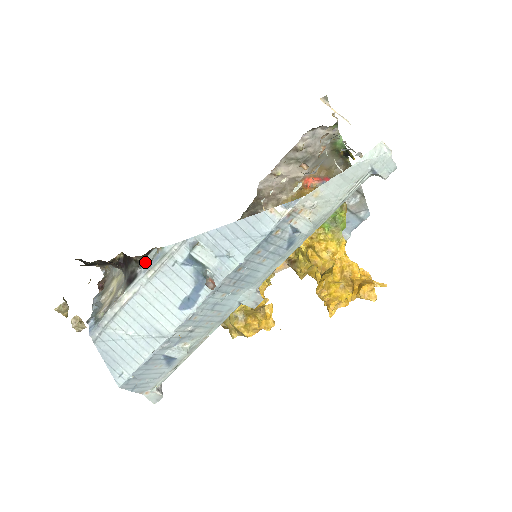
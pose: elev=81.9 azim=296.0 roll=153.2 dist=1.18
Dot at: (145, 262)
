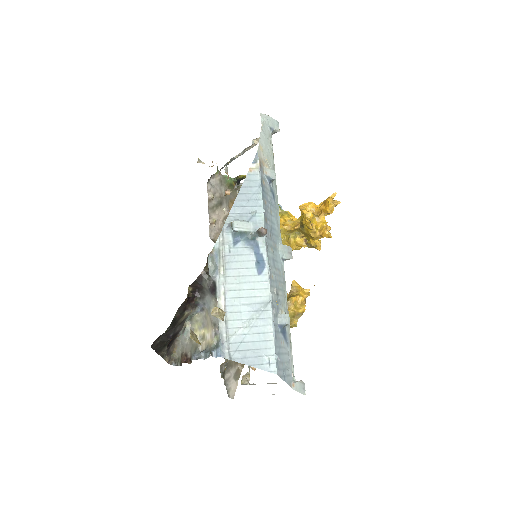
Dot at: (210, 272)
